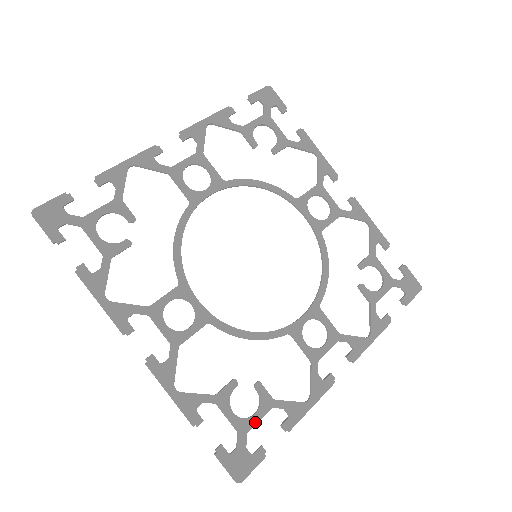
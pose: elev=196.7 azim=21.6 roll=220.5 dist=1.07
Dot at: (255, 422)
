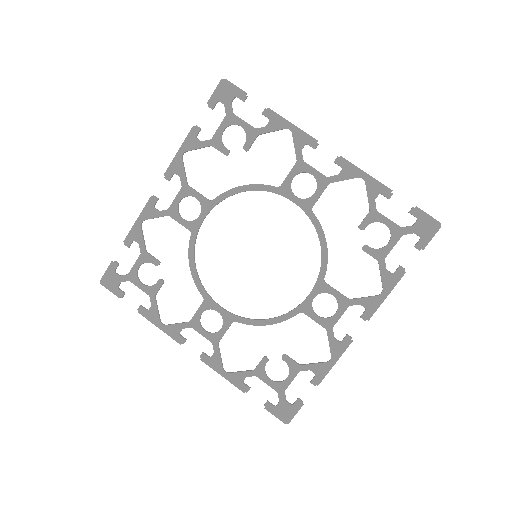
Dot at: (288, 383)
